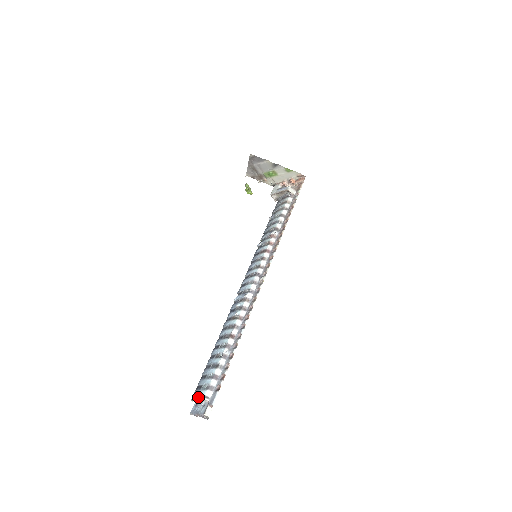
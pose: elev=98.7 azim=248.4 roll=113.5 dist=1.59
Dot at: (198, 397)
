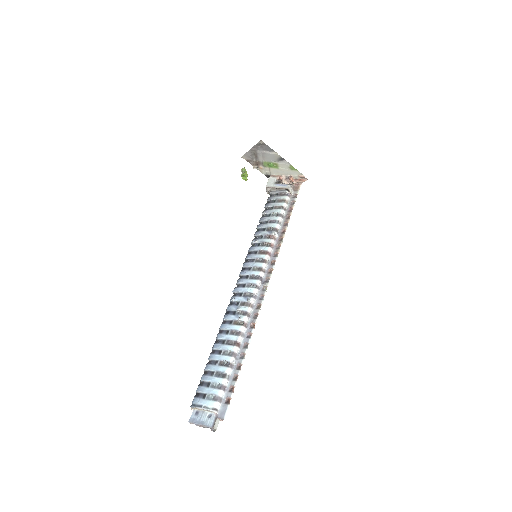
Dot at: (204, 407)
